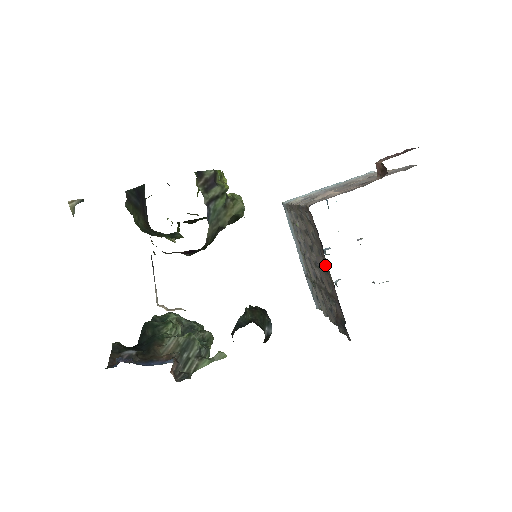
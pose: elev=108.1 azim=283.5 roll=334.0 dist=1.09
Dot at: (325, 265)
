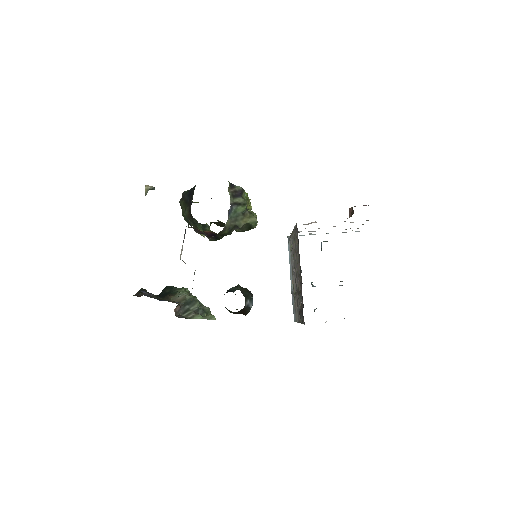
Dot at: occluded
